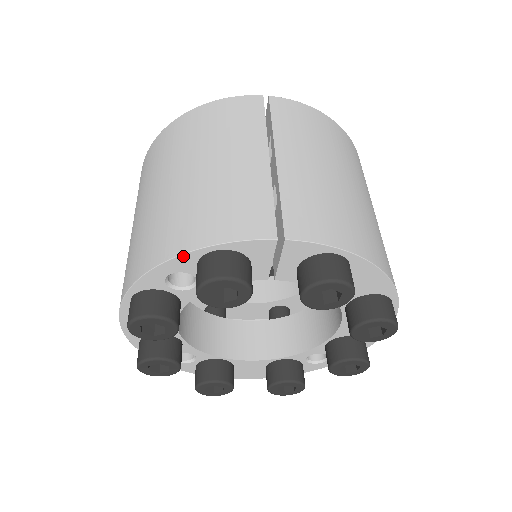
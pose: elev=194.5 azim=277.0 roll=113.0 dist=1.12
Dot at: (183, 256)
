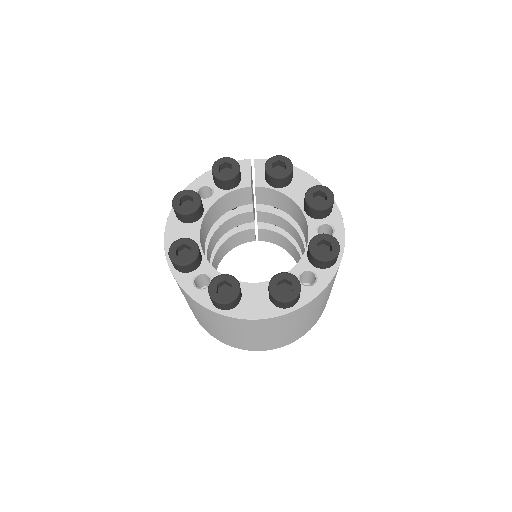
Dot at: (207, 173)
